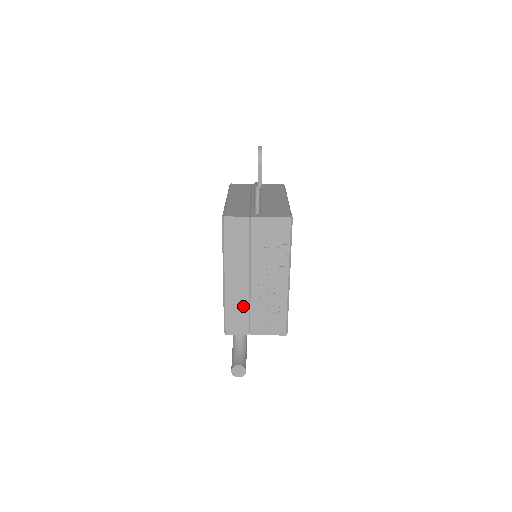
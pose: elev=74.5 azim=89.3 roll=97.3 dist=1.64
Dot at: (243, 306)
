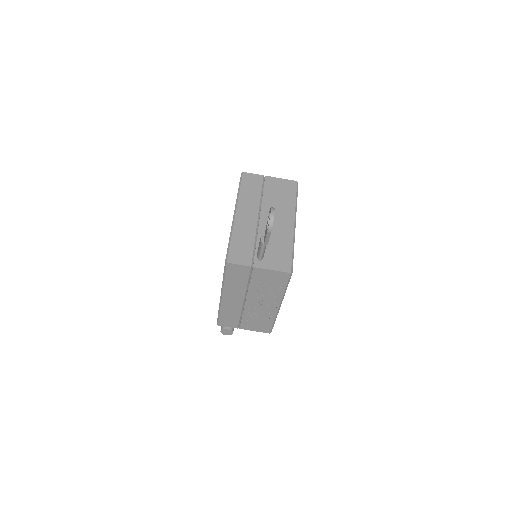
Dot at: (236, 314)
